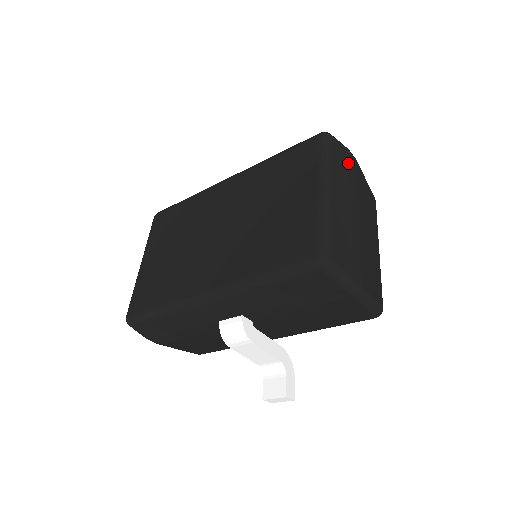
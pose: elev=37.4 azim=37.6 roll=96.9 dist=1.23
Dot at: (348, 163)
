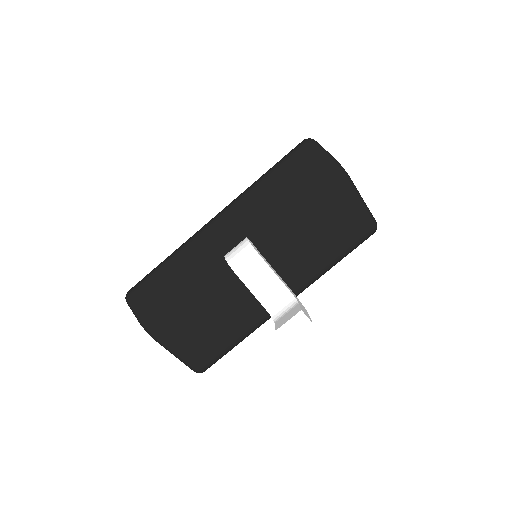
Dot at: occluded
